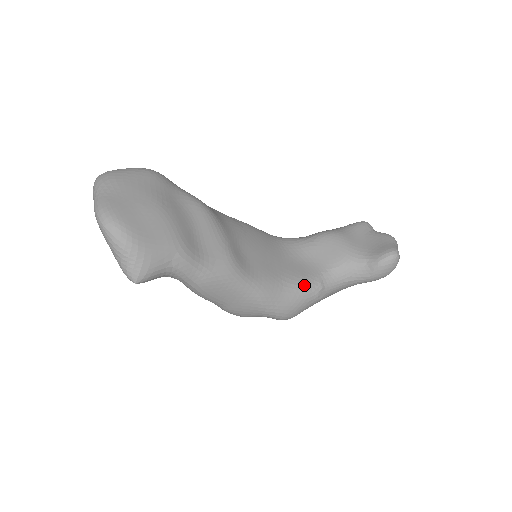
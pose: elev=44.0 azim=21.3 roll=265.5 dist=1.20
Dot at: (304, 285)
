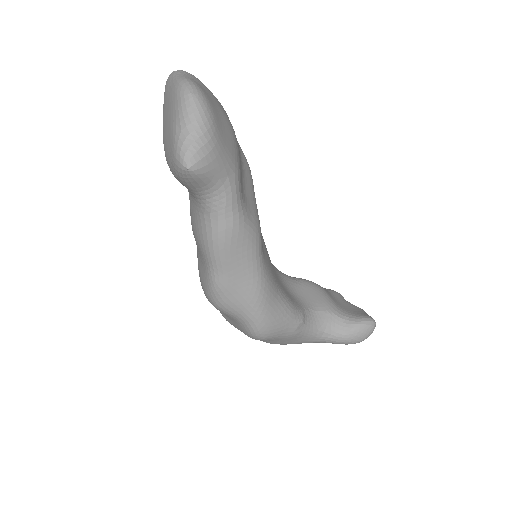
Dot at: (292, 307)
